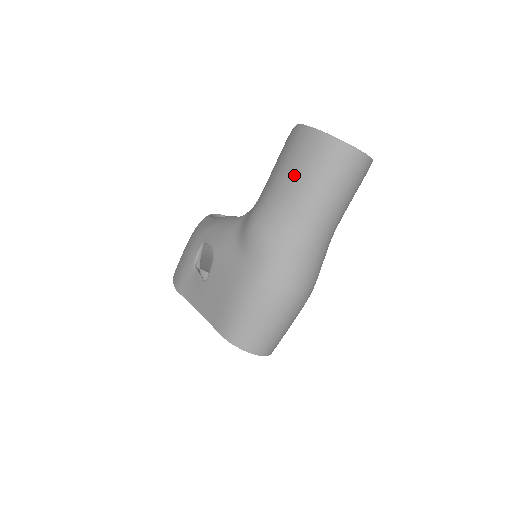
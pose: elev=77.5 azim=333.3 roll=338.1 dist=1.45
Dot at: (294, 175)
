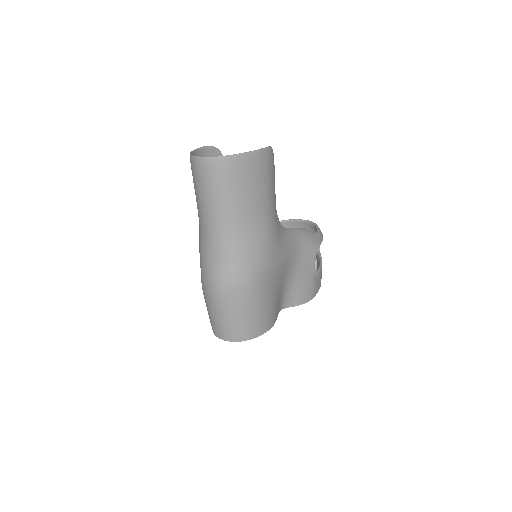
Dot at: occluded
